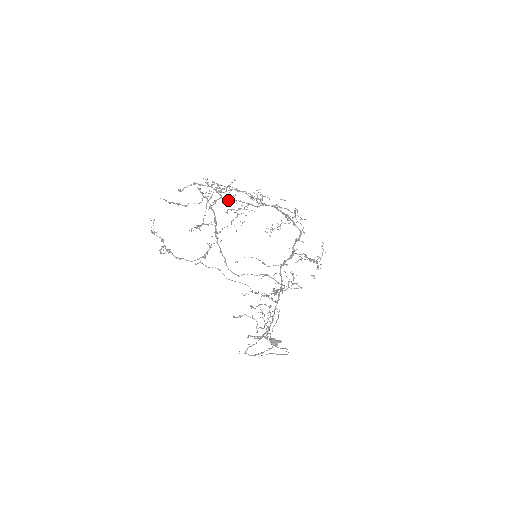
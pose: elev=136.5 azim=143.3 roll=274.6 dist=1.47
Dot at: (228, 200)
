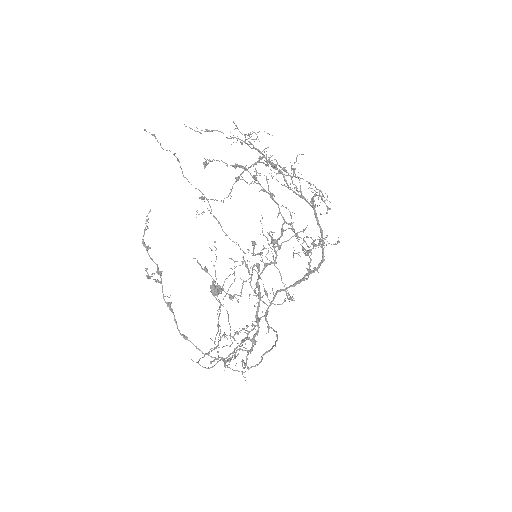
Dot at: occluded
